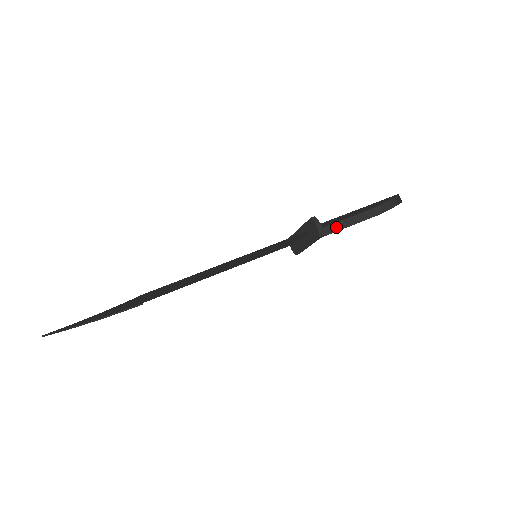
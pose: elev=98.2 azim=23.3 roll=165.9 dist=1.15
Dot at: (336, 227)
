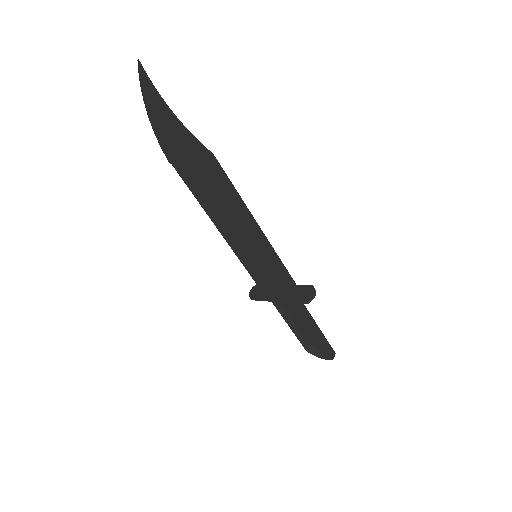
Dot at: (288, 319)
